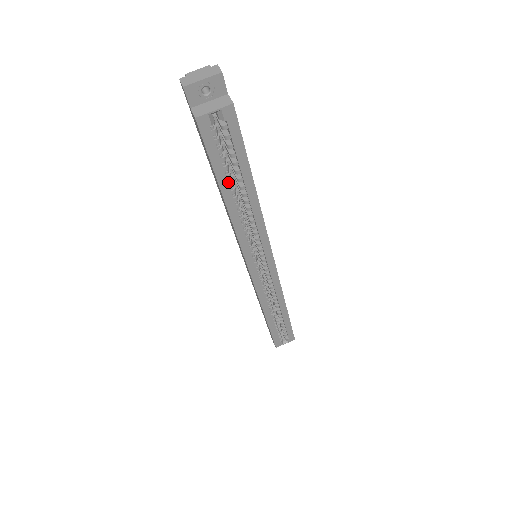
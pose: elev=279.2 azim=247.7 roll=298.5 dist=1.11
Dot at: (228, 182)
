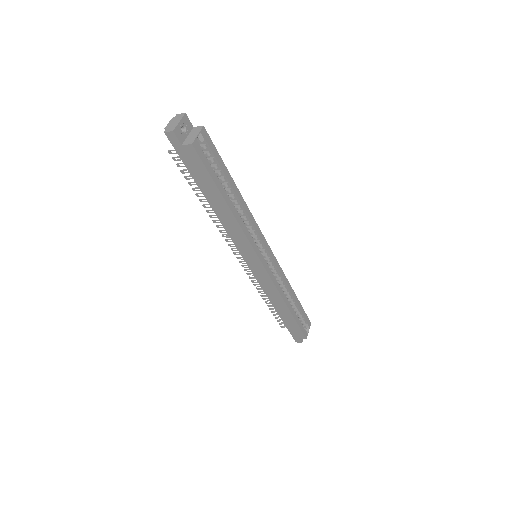
Dot at: (222, 190)
